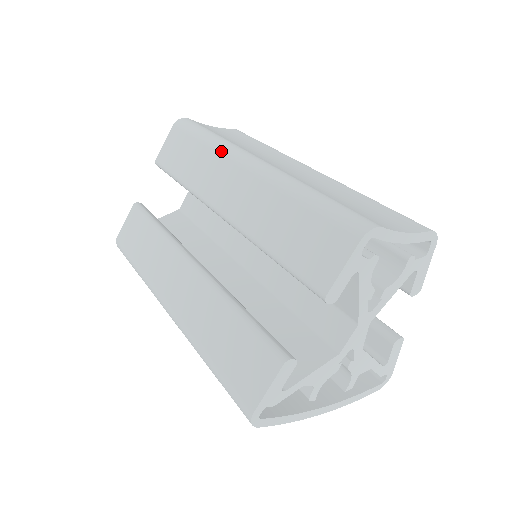
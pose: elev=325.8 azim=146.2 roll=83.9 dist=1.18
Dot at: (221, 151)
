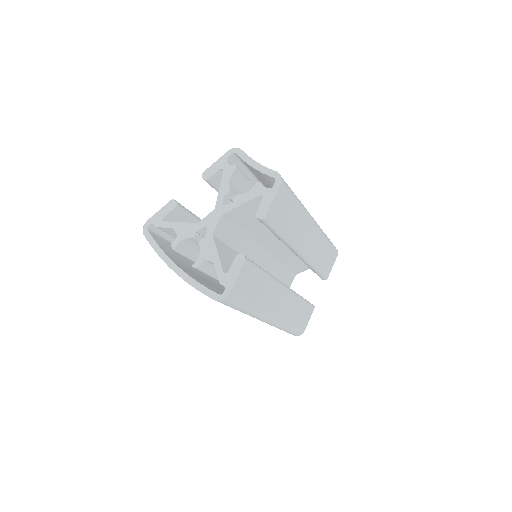
Dot at: occluded
